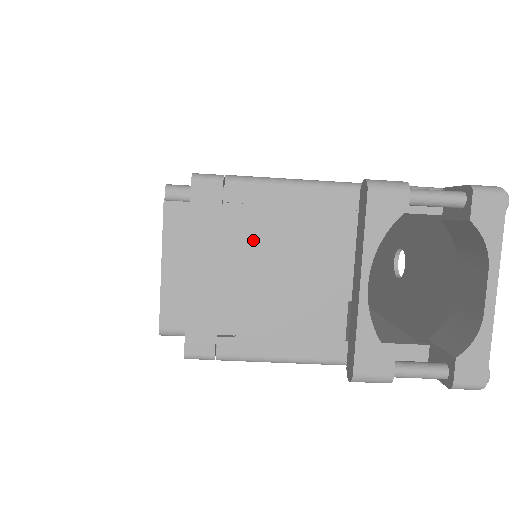
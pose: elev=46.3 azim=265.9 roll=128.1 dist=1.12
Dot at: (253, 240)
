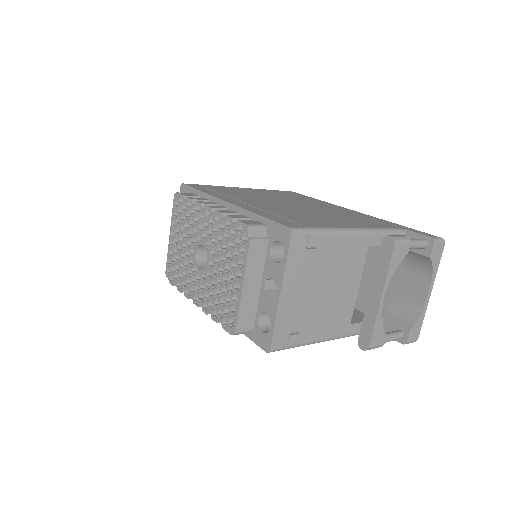
Dot at: (318, 271)
